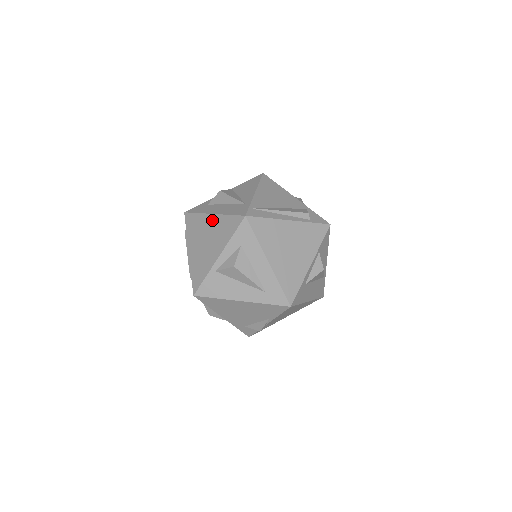
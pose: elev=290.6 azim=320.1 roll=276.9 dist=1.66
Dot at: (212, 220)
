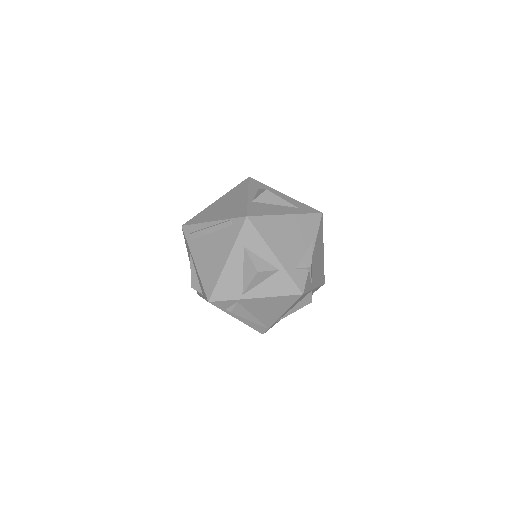
Dot at: (219, 201)
